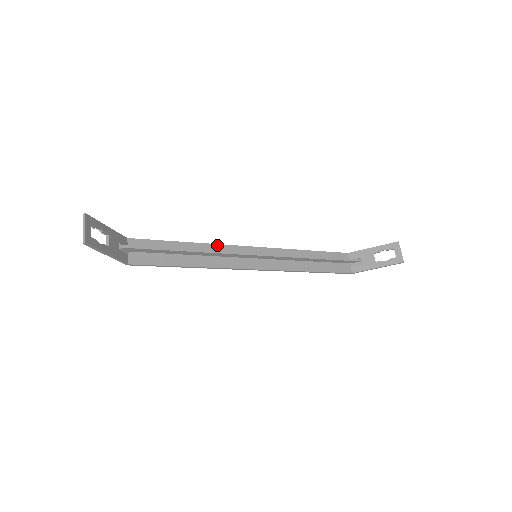
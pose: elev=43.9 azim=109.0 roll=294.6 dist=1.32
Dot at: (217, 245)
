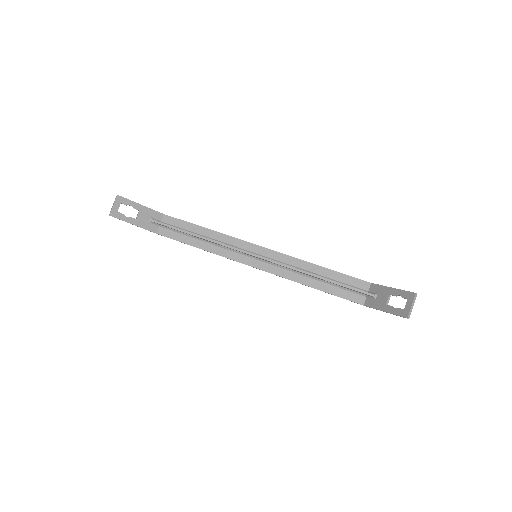
Dot at: (229, 237)
